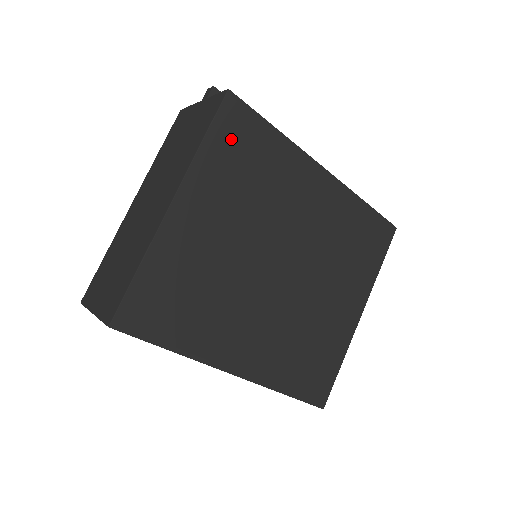
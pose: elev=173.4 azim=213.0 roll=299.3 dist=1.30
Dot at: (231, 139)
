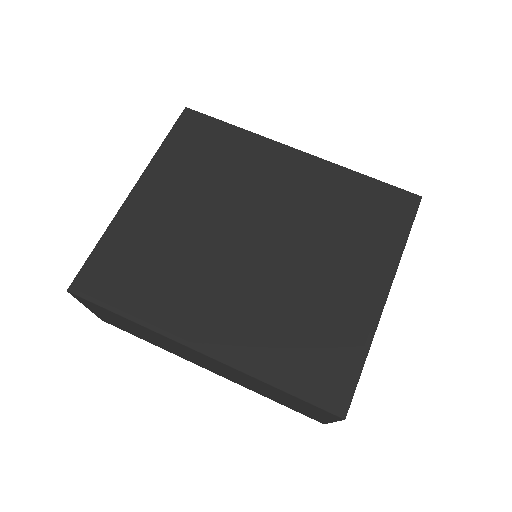
Dot at: (189, 140)
